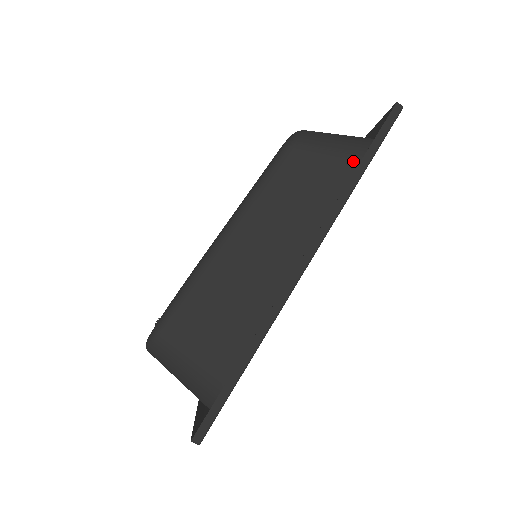
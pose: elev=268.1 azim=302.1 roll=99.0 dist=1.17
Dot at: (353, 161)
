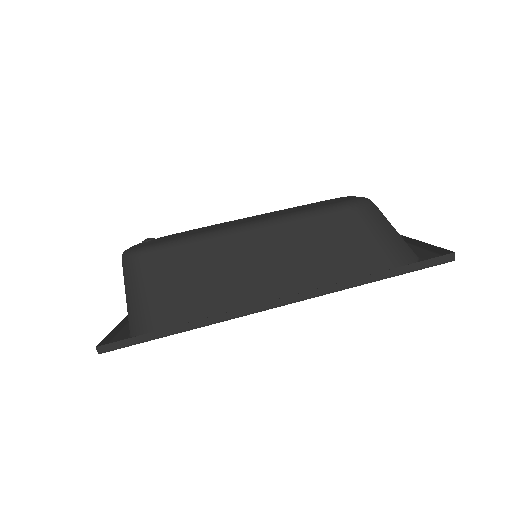
Dot at: (381, 263)
